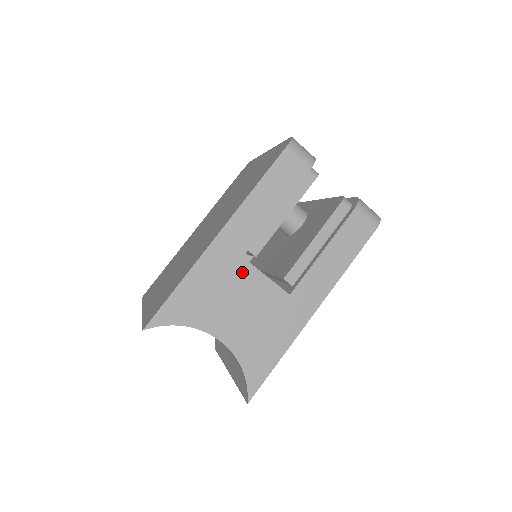
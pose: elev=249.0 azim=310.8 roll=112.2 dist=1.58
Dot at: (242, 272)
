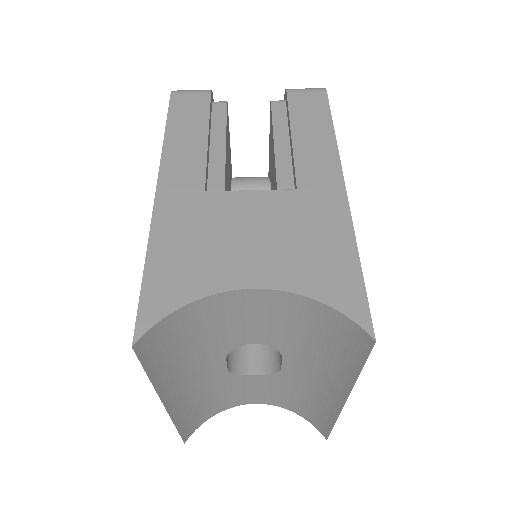
Dot at: (217, 204)
